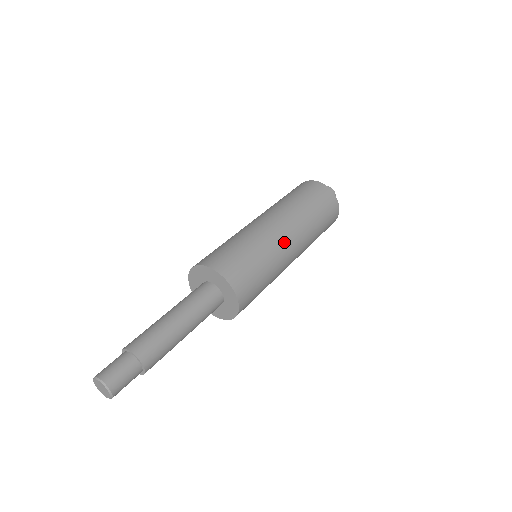
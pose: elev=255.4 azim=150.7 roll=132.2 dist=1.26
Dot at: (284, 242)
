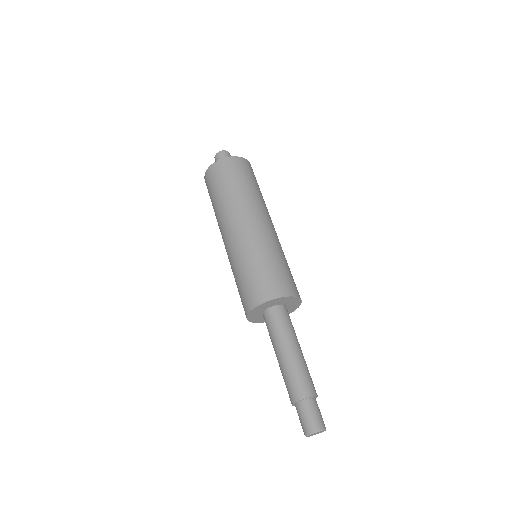
Dot at: occluded
